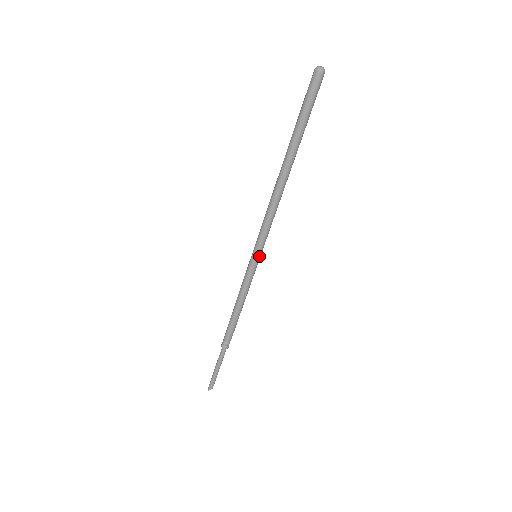
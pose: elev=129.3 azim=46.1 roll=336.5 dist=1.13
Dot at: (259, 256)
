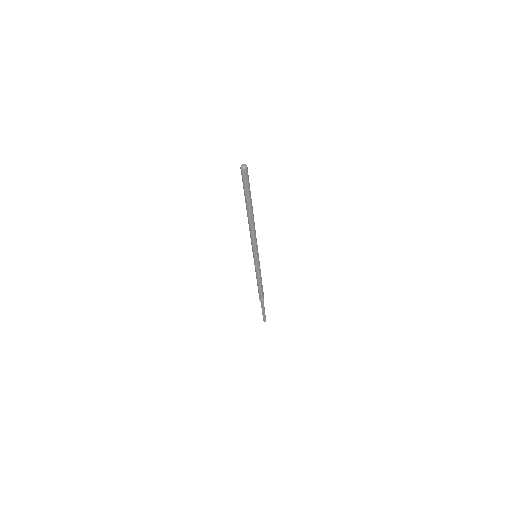
Dot at: (258, 255)
